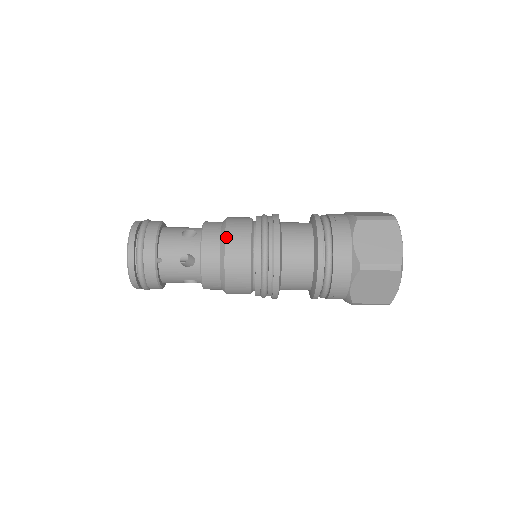
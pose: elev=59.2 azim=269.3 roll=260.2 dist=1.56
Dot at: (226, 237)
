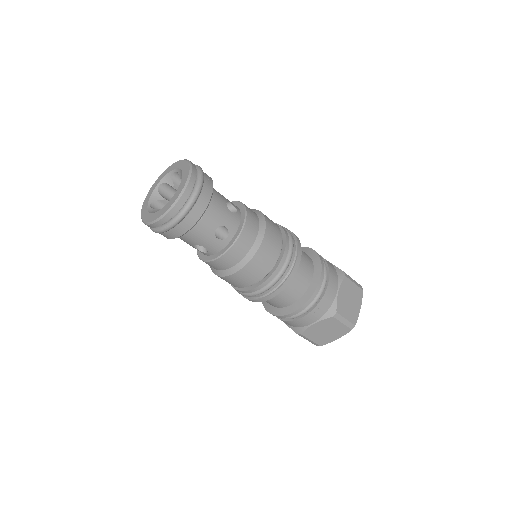
Dot at: (266, 234)
